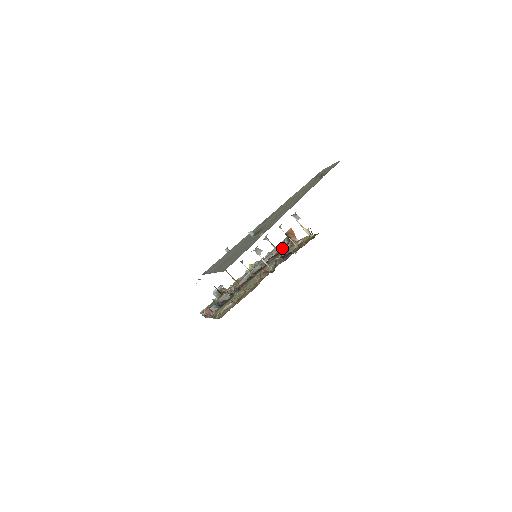
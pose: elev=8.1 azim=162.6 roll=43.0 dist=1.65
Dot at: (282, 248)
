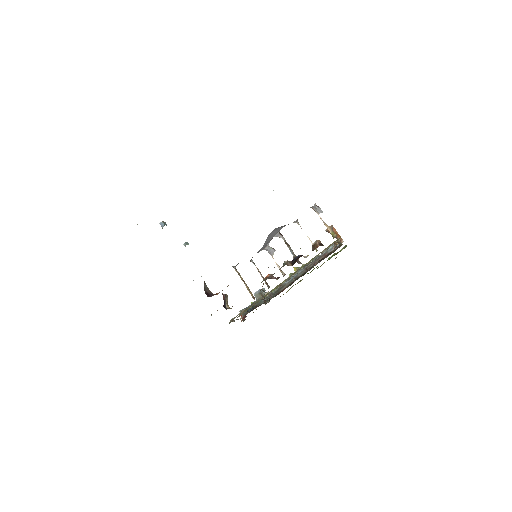
Dot at: (332, 251)
